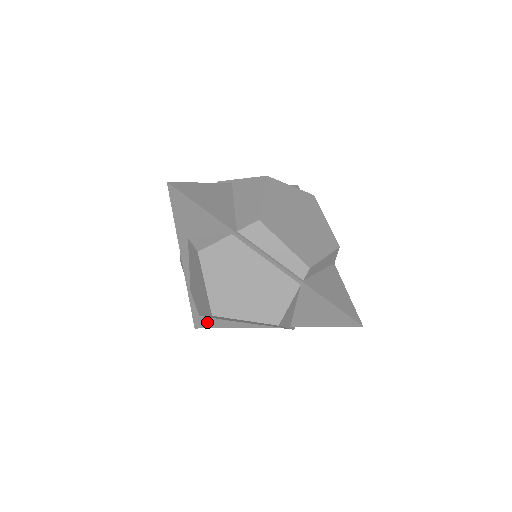
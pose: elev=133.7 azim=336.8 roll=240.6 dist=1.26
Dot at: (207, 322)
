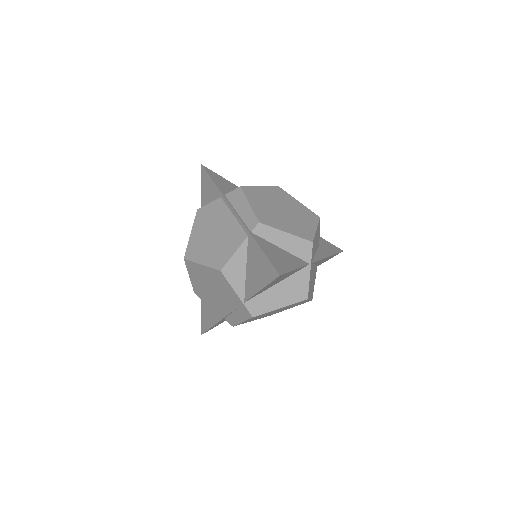
Dot at: (207, 321)
